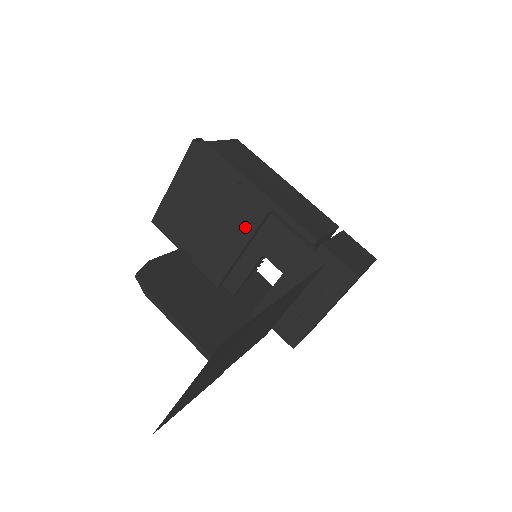
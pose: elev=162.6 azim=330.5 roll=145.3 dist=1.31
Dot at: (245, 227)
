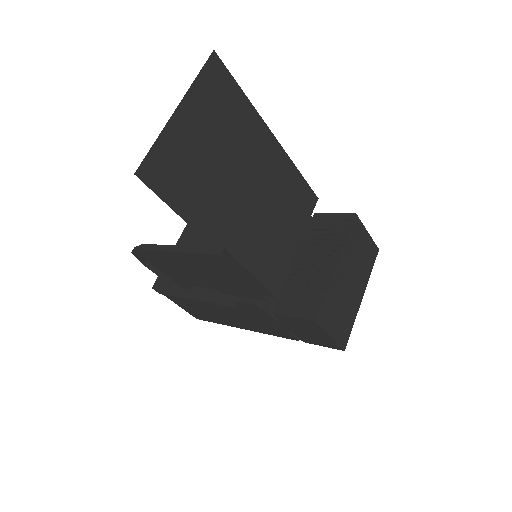
Dot at: occluded
